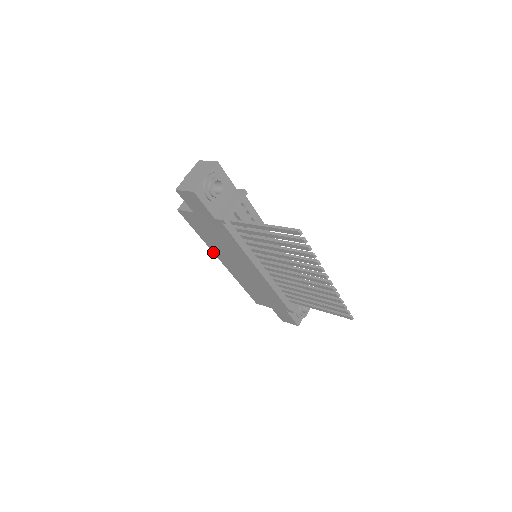
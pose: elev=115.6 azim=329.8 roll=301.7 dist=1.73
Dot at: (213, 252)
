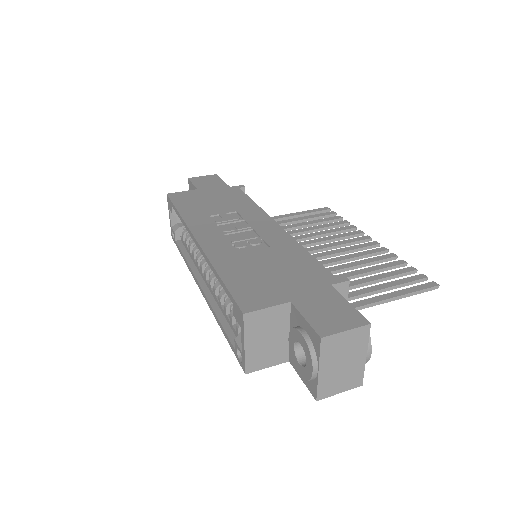
Dot at: (208, 304)
